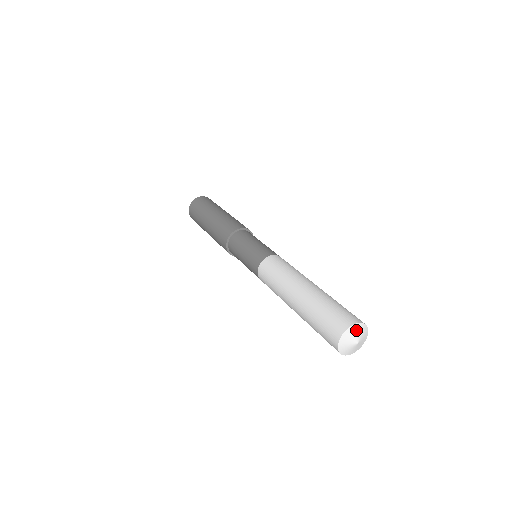
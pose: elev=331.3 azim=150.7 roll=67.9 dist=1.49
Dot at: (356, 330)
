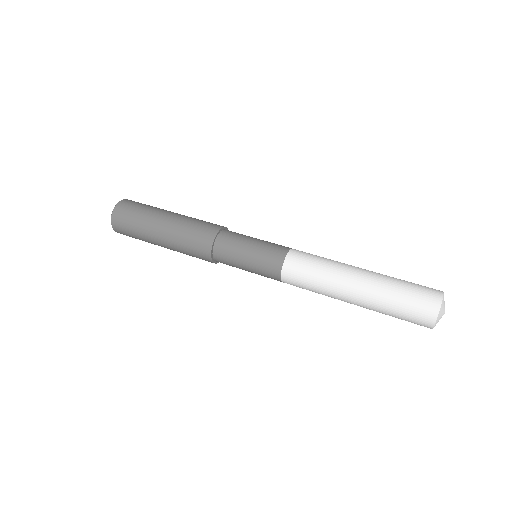
Dot at: (444, 301)
